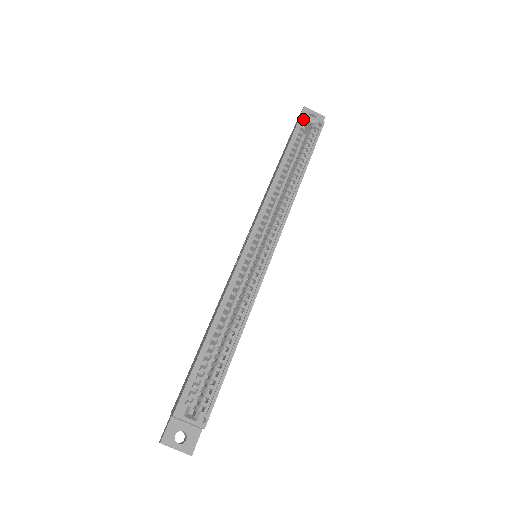
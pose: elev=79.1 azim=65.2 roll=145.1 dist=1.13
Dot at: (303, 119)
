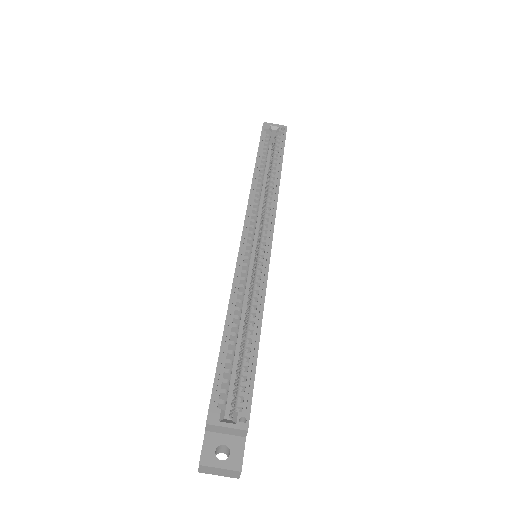
Dot at: (266, 128)
